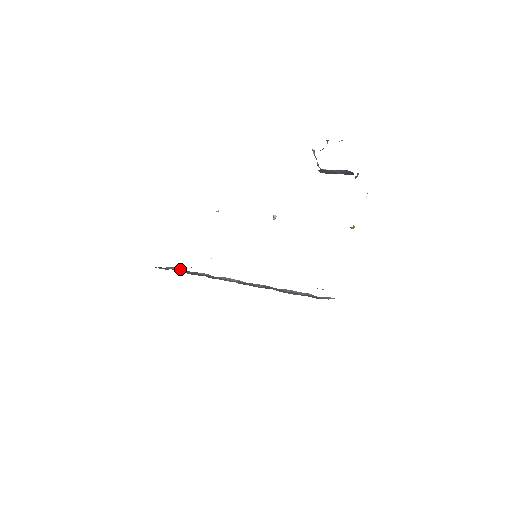
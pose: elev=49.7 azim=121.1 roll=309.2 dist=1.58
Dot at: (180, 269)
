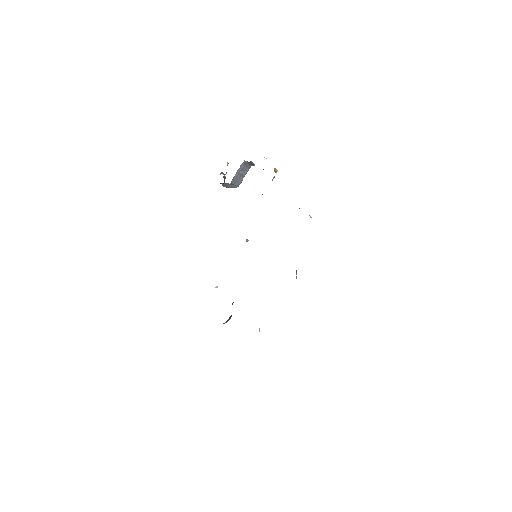
Dot at: occluded
